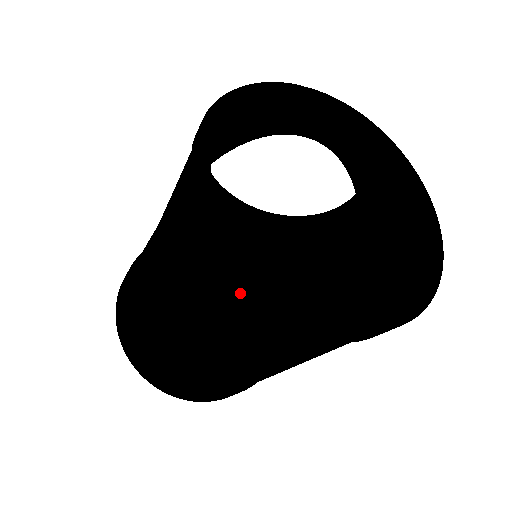
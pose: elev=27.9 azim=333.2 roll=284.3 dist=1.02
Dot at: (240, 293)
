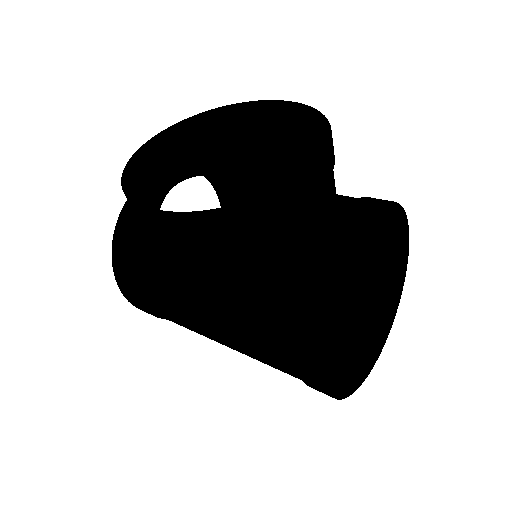
Dot at: (338, 376)
